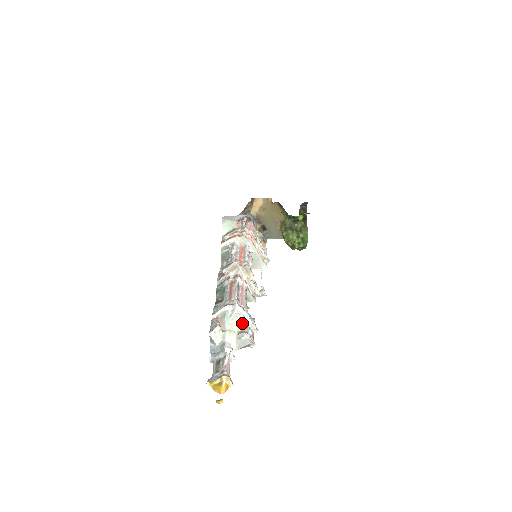
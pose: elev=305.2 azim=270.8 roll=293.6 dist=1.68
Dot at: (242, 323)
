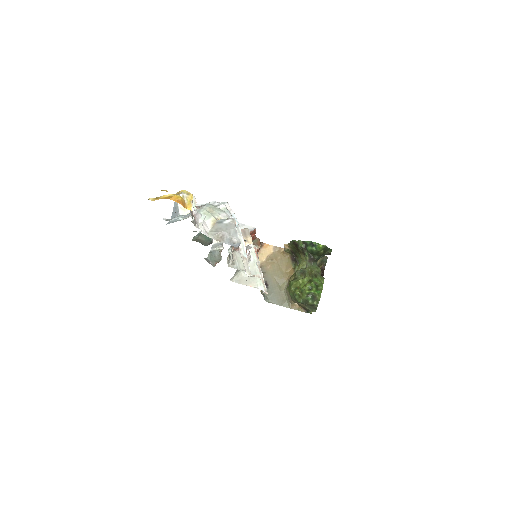
Dot at: occluded
